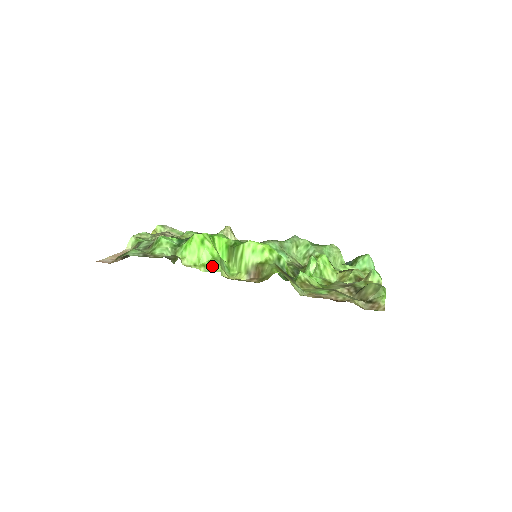
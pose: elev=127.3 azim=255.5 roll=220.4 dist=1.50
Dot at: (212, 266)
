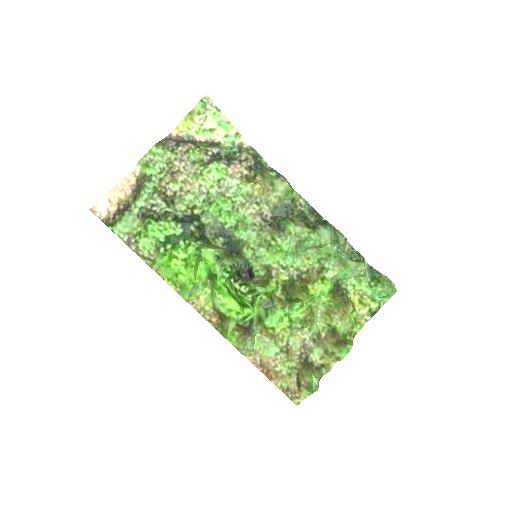
Dot at: (181, 292)
